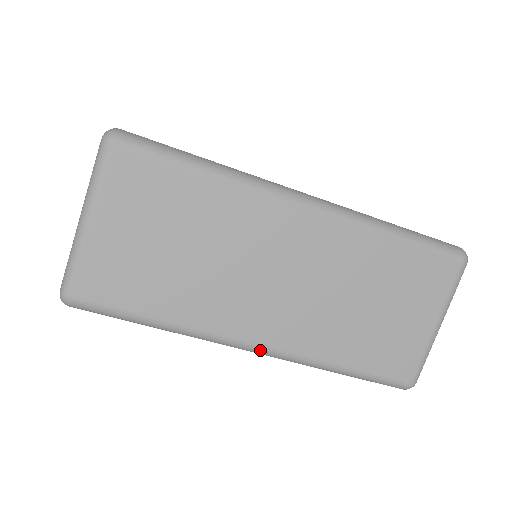
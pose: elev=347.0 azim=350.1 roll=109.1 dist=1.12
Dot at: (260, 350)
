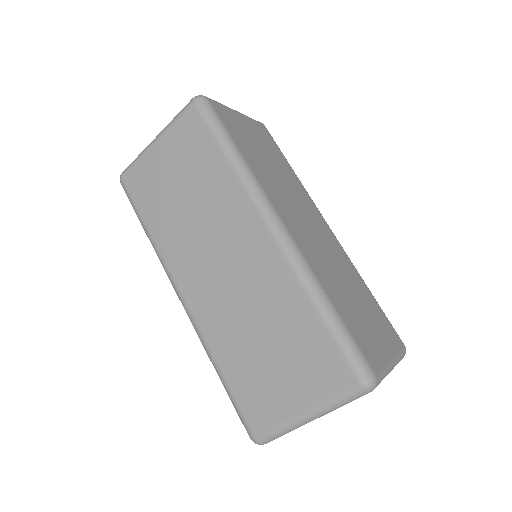
Dot at: (183, 303)
